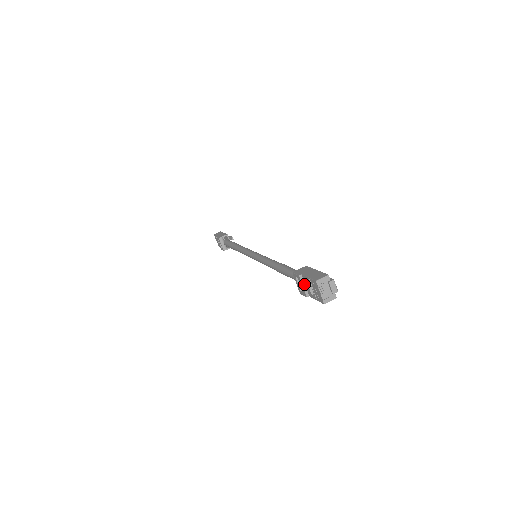
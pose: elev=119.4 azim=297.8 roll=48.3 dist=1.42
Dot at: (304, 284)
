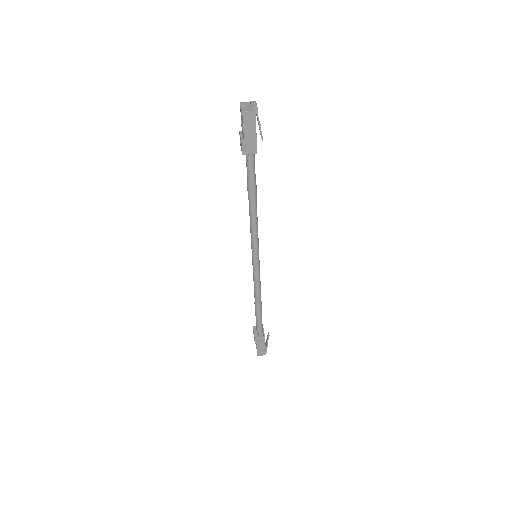
Dot at: (242, 135)
